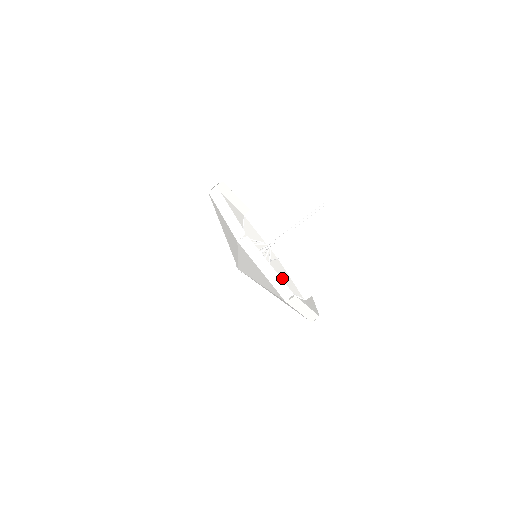
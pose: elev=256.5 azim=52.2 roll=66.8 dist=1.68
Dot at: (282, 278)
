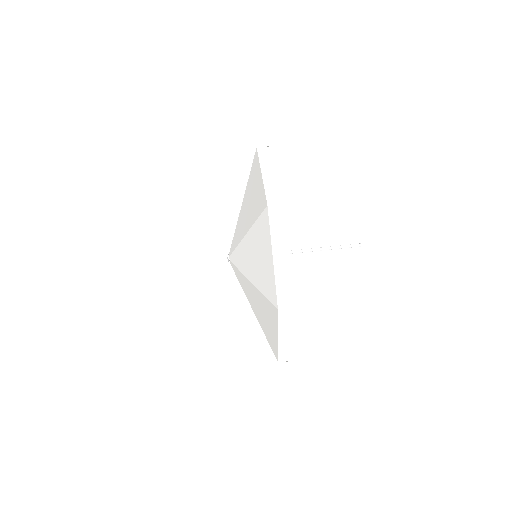
Dot at: occluded
